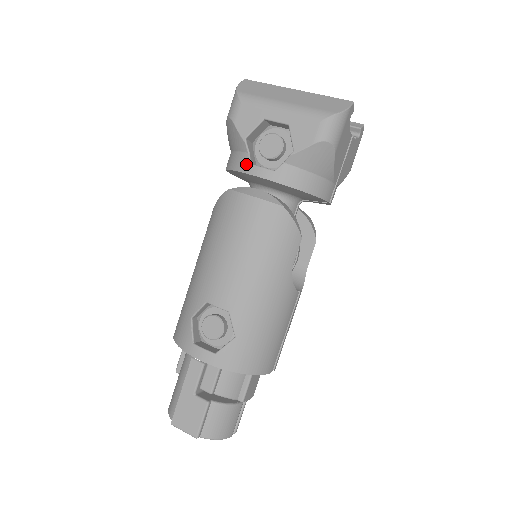
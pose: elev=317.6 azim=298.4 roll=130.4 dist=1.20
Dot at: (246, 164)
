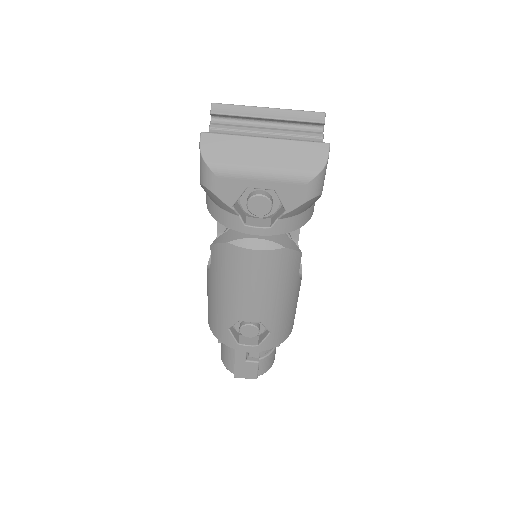
Dot at: (240, 225)
